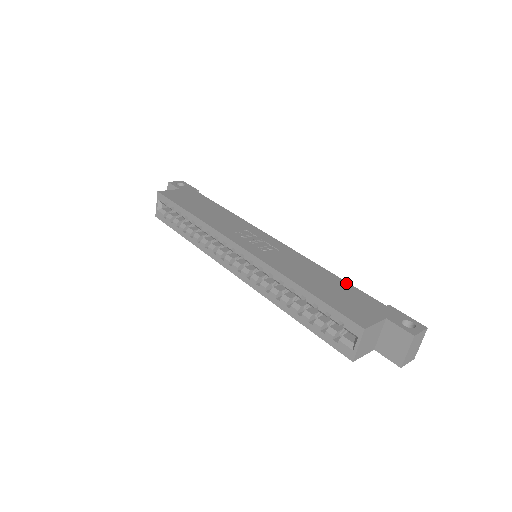
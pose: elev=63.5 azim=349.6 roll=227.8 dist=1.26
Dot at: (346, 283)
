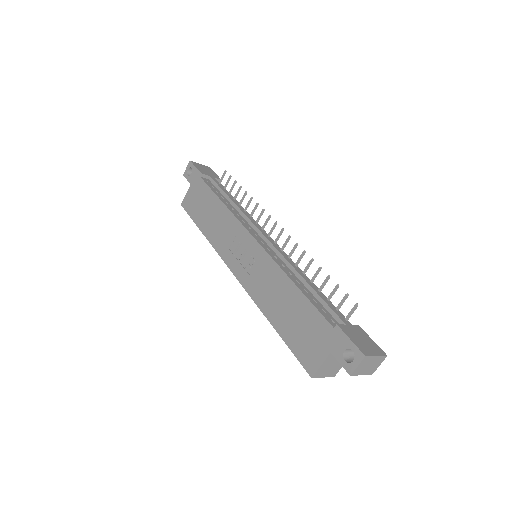
Dot at: (304, 299)
